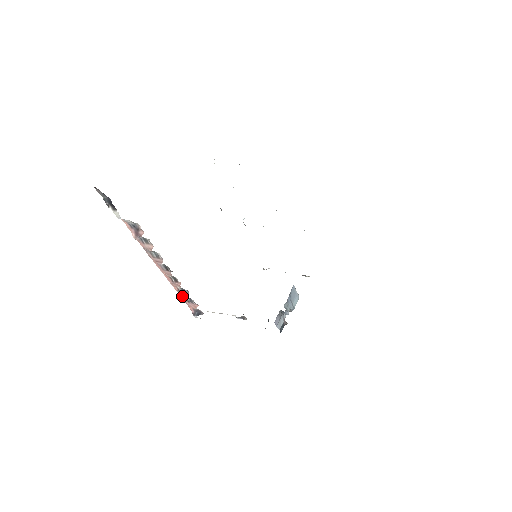
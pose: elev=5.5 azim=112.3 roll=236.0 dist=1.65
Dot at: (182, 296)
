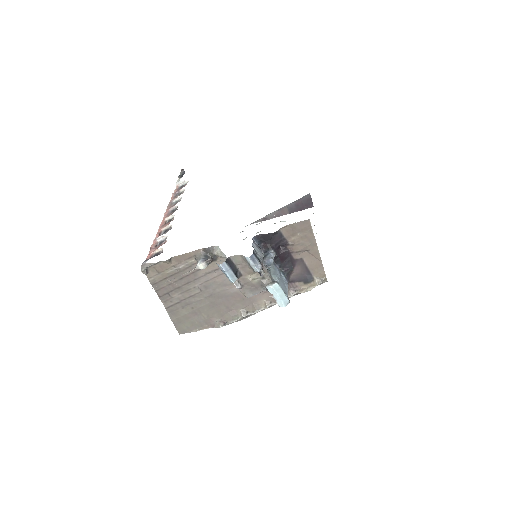
Dot at: (158, 236)
